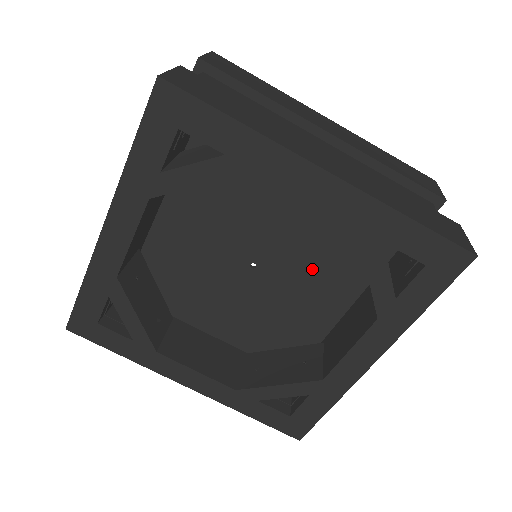
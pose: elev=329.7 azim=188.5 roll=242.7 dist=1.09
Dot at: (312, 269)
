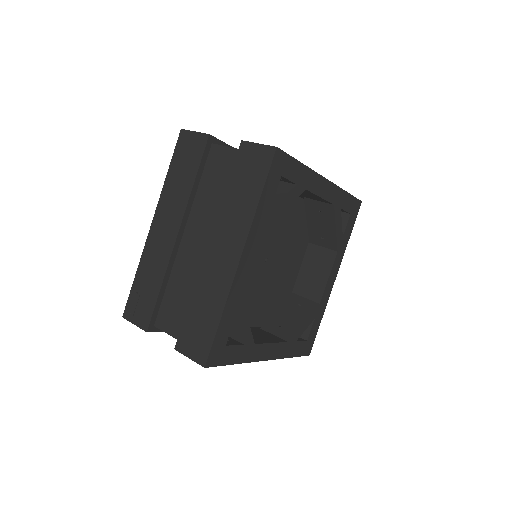
Dot at: (289, 247)
